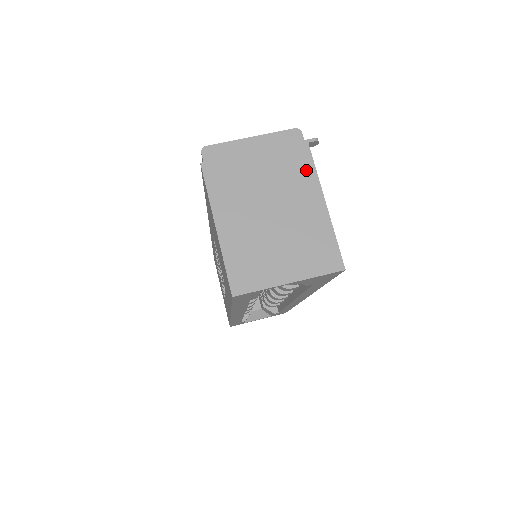
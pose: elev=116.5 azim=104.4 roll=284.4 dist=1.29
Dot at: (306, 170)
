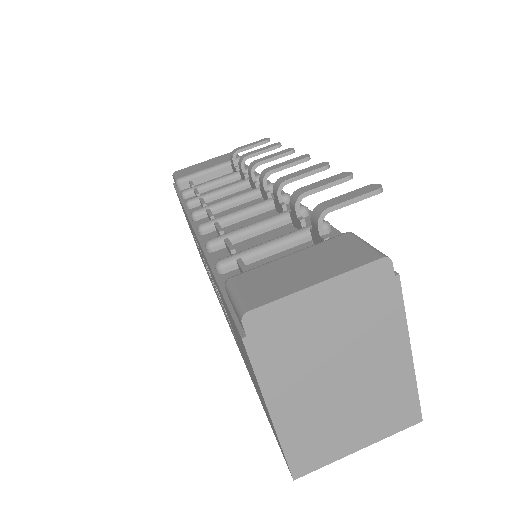
Dot at: (392, 317)
